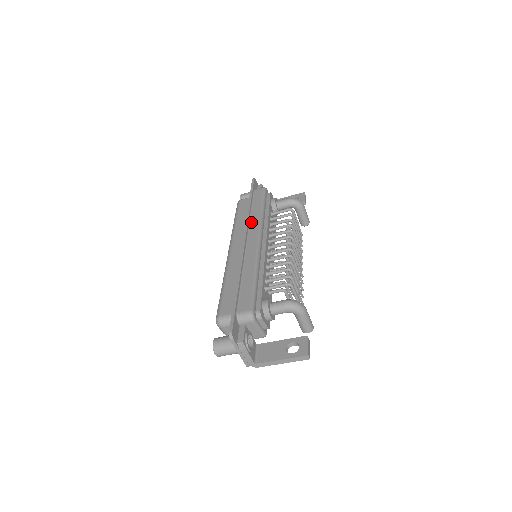
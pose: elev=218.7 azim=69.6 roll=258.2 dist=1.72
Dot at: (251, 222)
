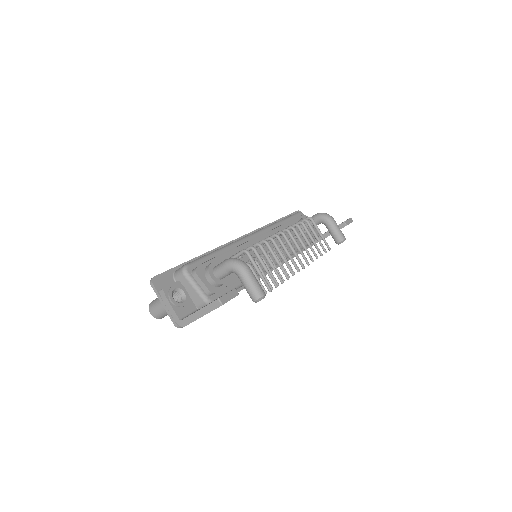
Dot at: occluded
